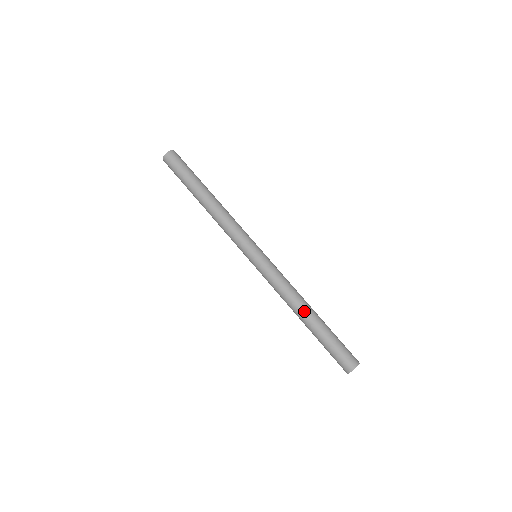
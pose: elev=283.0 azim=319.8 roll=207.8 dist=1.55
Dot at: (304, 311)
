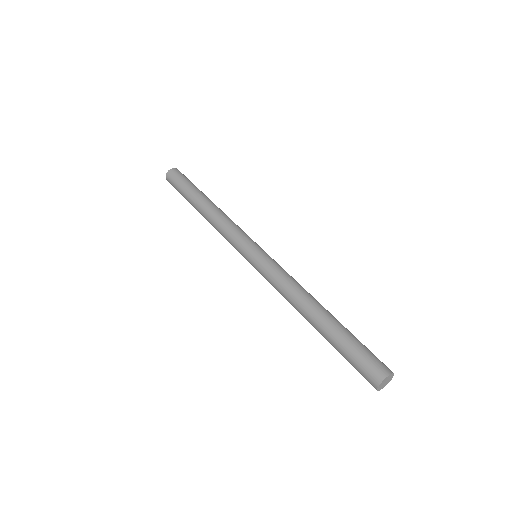
Dot at: (317, 304)
